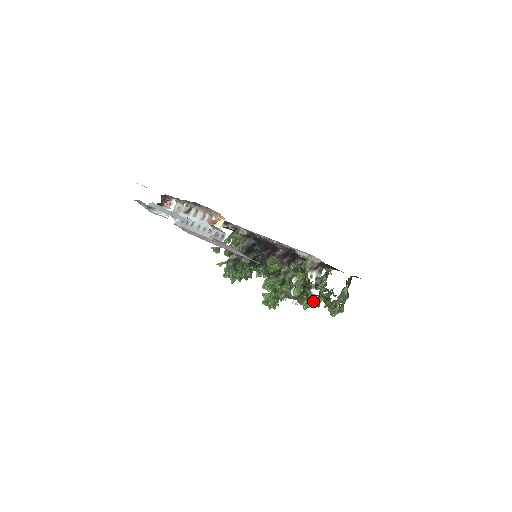
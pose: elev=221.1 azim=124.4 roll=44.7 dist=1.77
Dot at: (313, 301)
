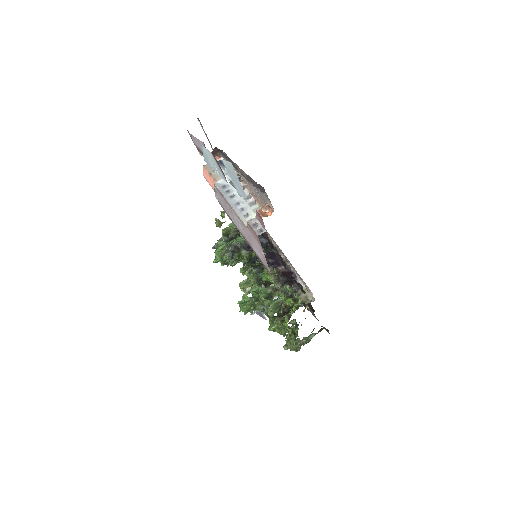
Dot at: (284, 329)
